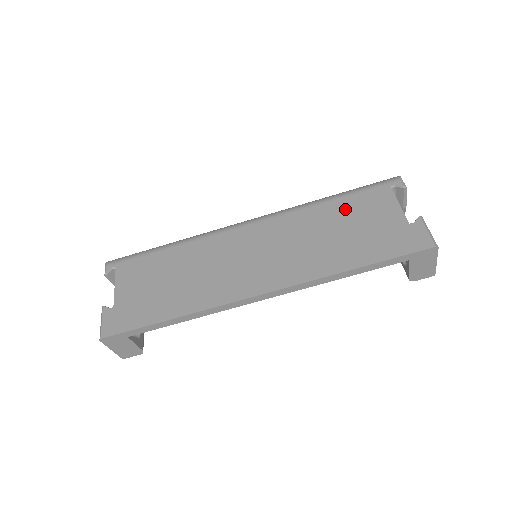
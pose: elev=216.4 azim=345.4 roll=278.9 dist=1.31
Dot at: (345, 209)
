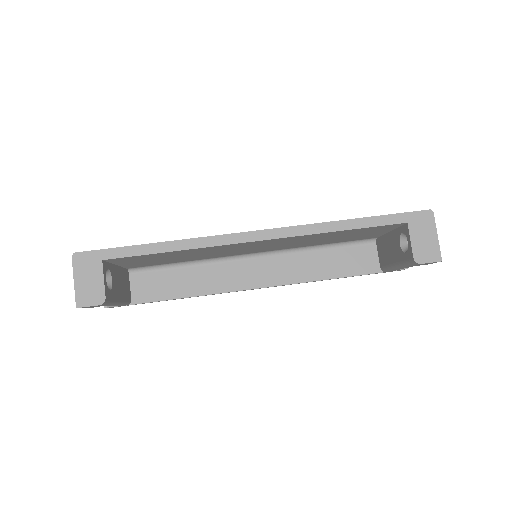
Dot at: occluded
